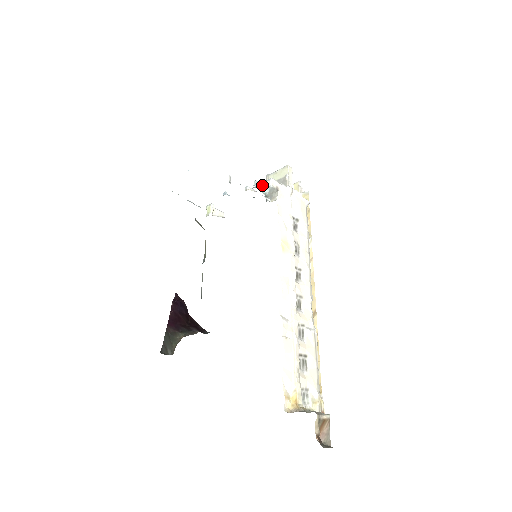
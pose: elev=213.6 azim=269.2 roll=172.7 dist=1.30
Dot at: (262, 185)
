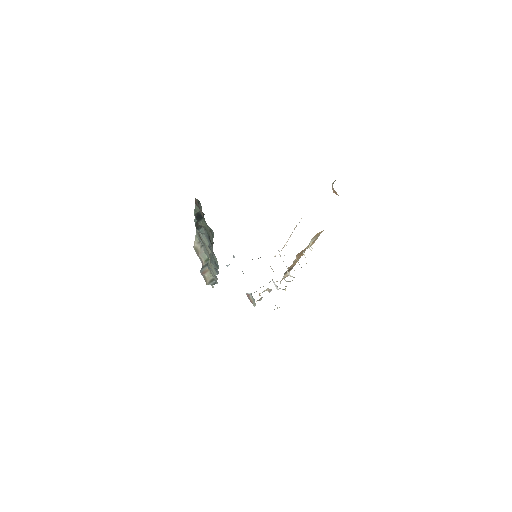
Dot at: occluded
